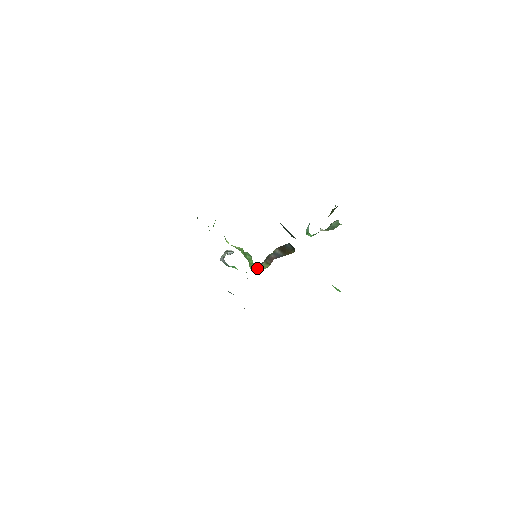
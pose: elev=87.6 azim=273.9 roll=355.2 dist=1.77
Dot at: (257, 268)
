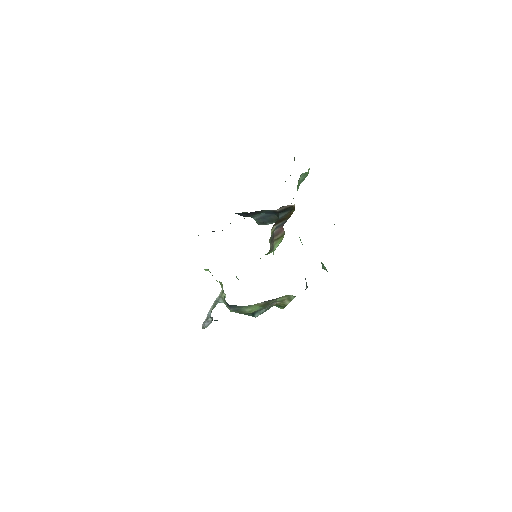
Dot at: (272, 250)
